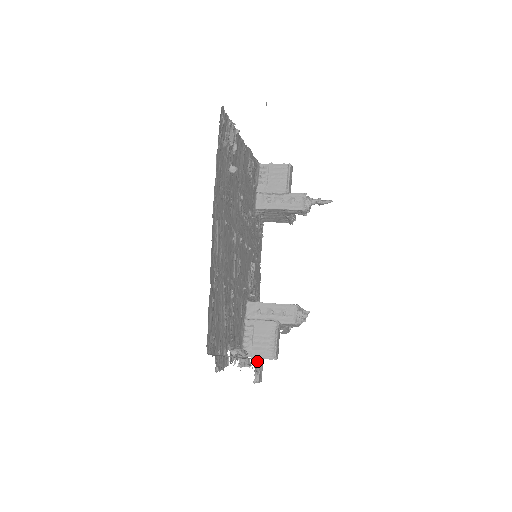
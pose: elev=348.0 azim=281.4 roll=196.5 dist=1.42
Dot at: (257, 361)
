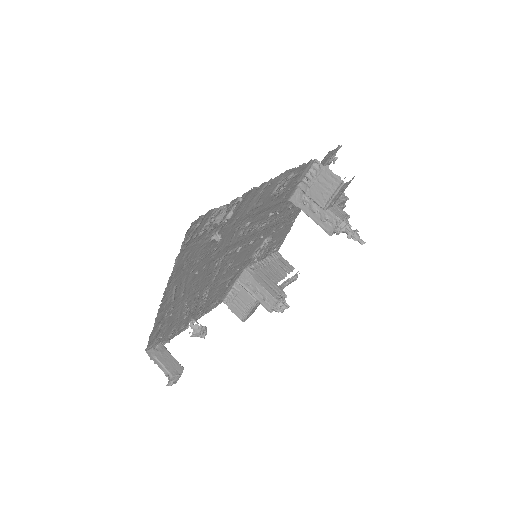
Dot at: (174, 377)
